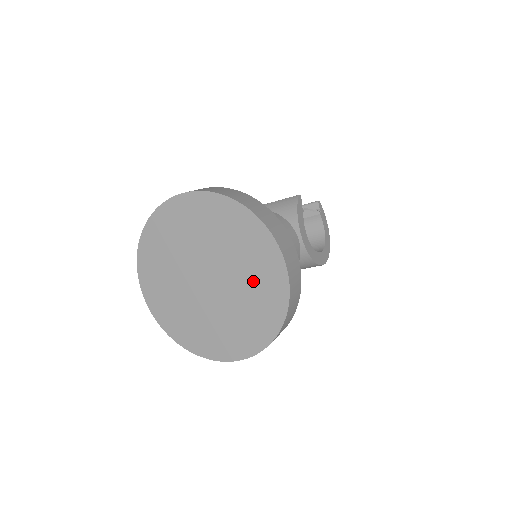
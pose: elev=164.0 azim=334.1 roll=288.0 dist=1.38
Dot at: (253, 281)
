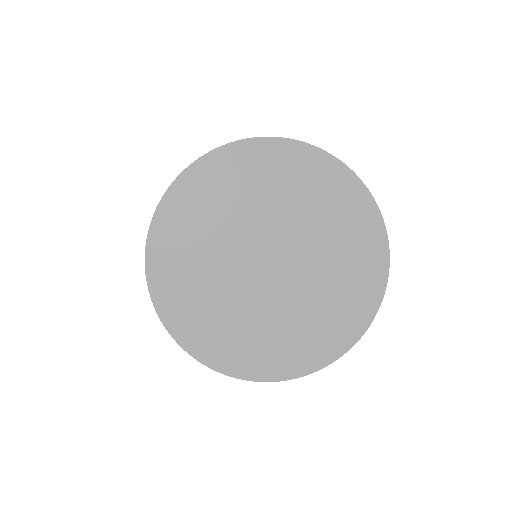
Dot at: (316, 314)
